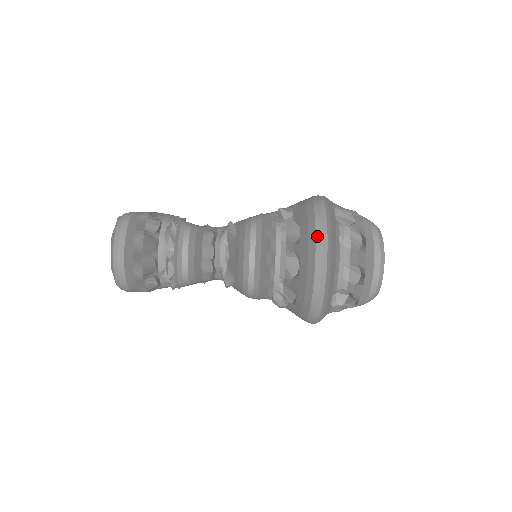
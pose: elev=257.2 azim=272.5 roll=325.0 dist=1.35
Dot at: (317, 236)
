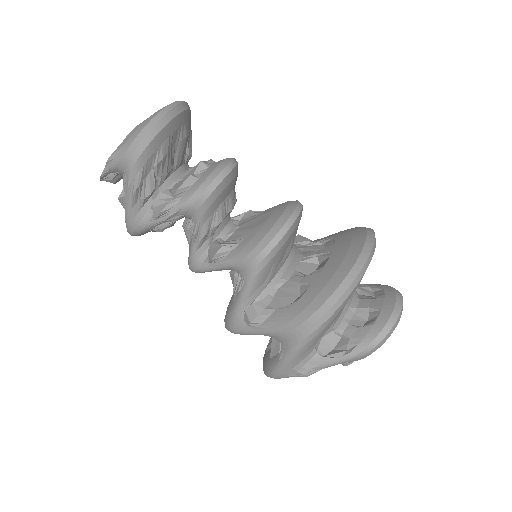
Dot at: (369, 233)
